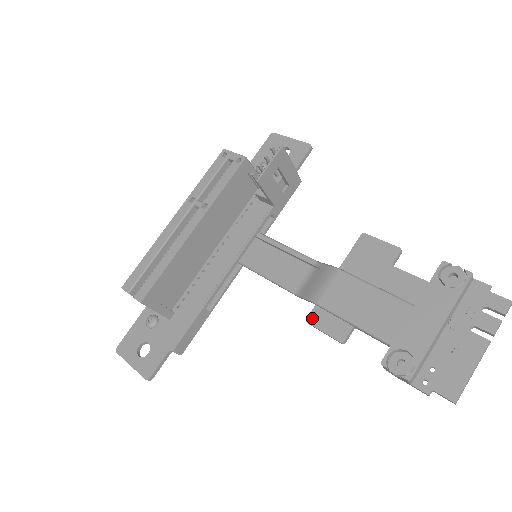
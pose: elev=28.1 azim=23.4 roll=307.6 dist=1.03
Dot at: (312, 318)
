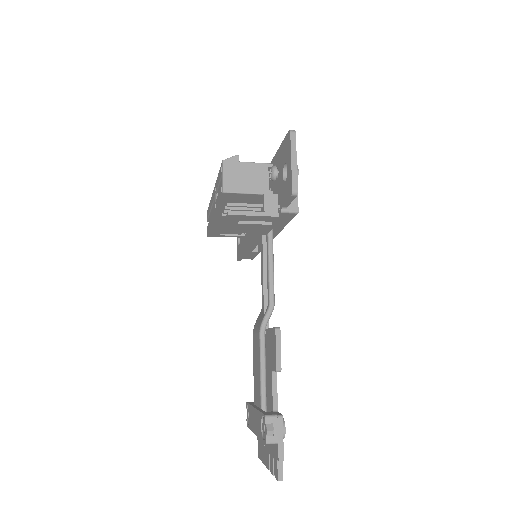
Dot at: occluded
